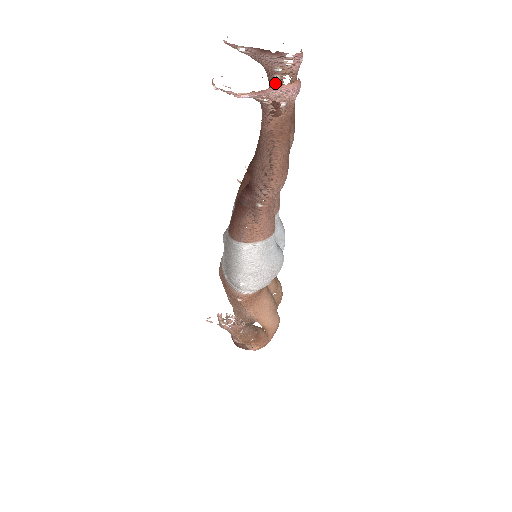
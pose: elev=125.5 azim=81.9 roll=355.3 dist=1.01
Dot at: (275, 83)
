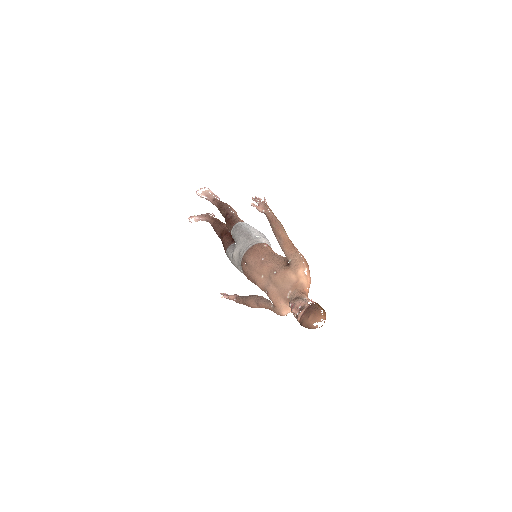
Dot at: (212, 217)
